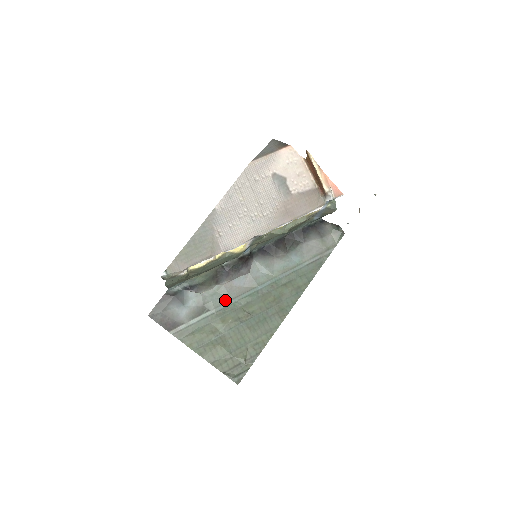
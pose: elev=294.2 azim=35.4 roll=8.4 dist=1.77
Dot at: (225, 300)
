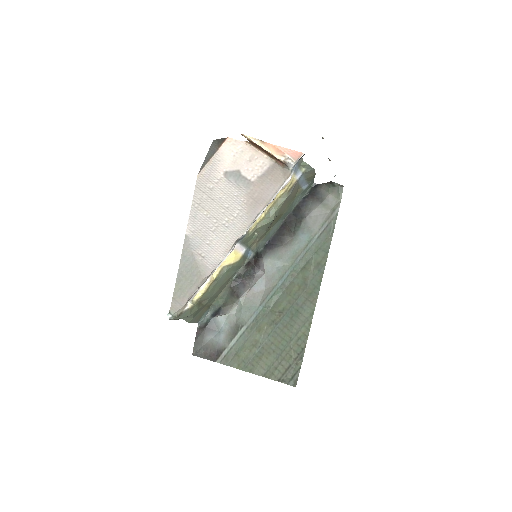
Dot at: (253, 310)
